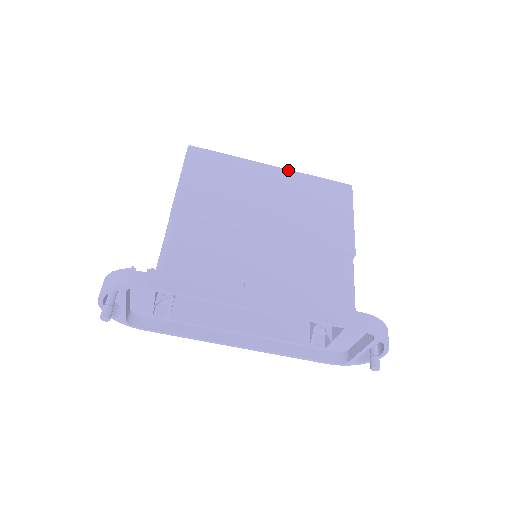
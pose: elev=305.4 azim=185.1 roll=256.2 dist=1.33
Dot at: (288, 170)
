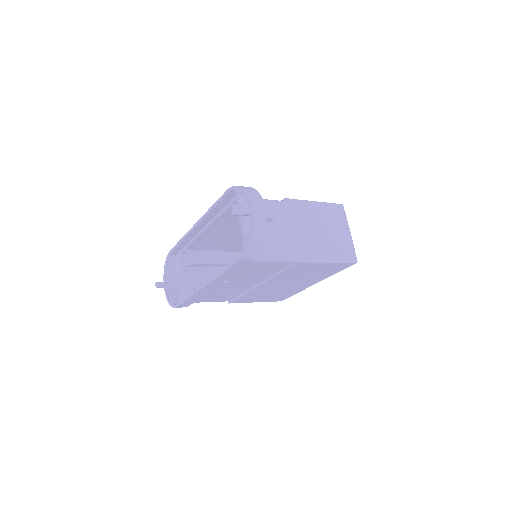
Dot at: occluded
